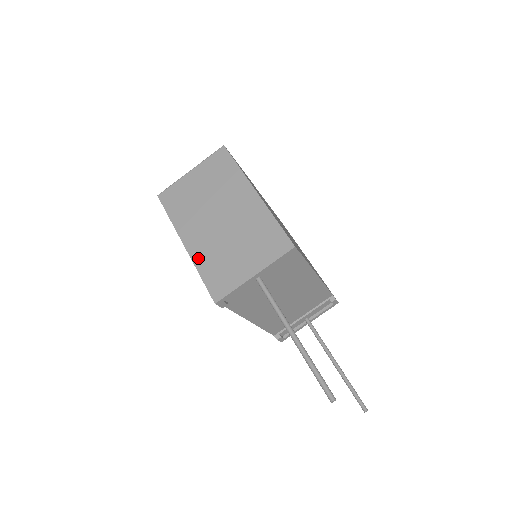
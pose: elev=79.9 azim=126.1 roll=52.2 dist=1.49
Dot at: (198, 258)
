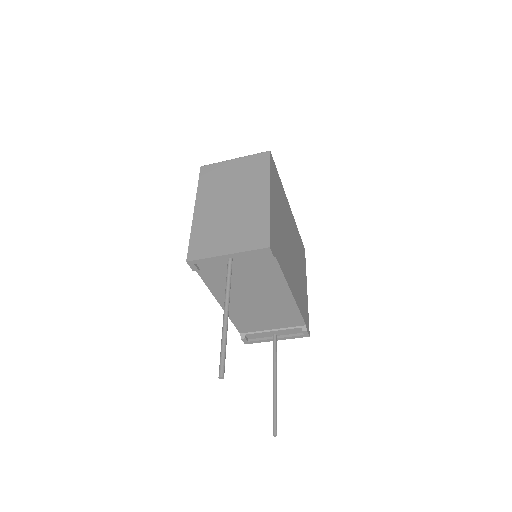
Dot at: (197, 223)
